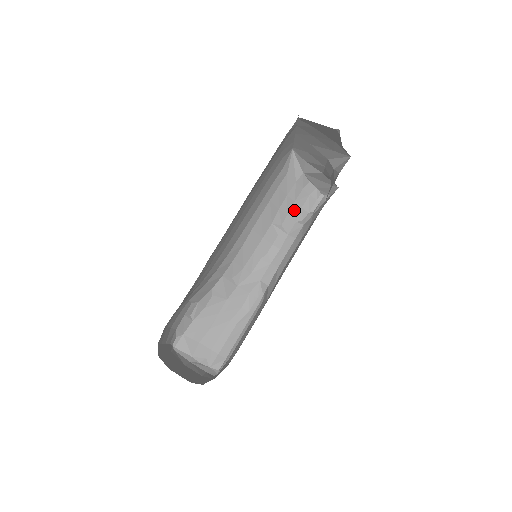
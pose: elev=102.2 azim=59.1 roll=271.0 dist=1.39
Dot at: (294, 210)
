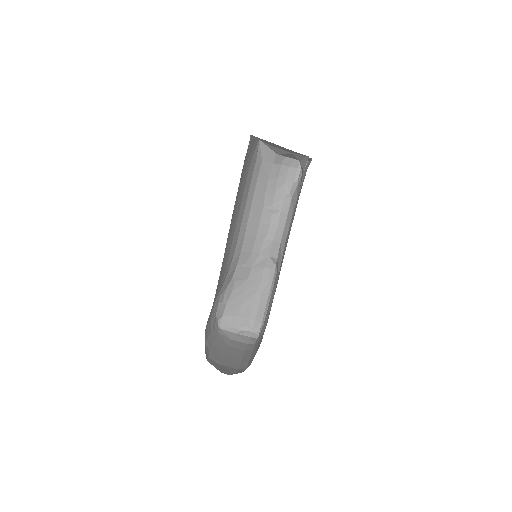
Dot at: (279, 187)
